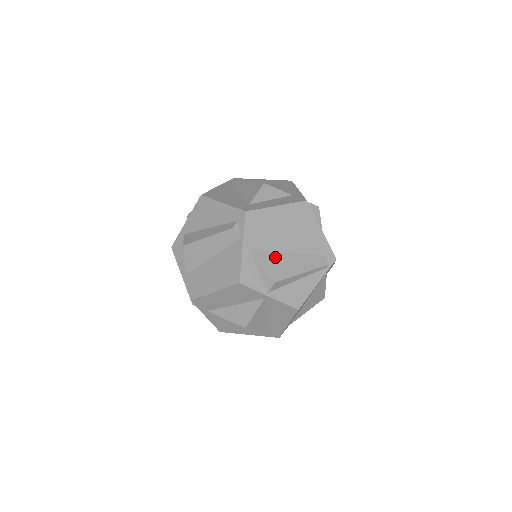
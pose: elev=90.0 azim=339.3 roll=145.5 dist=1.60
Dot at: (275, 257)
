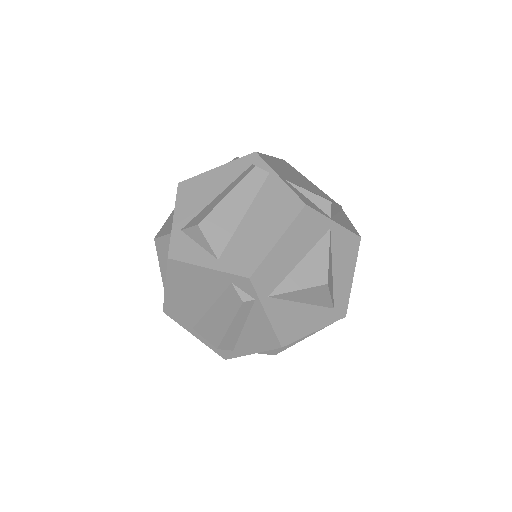
Dot at: occluded
